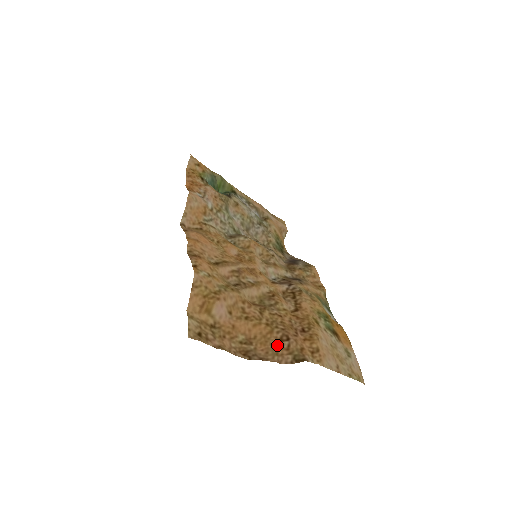
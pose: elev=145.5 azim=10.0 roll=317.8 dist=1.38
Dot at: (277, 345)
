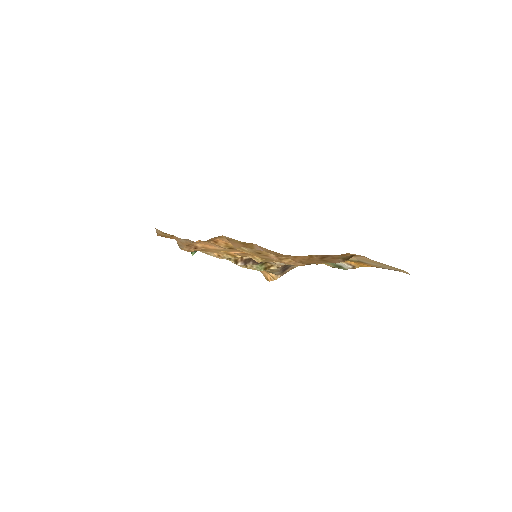
Dot at: (323, 259)
